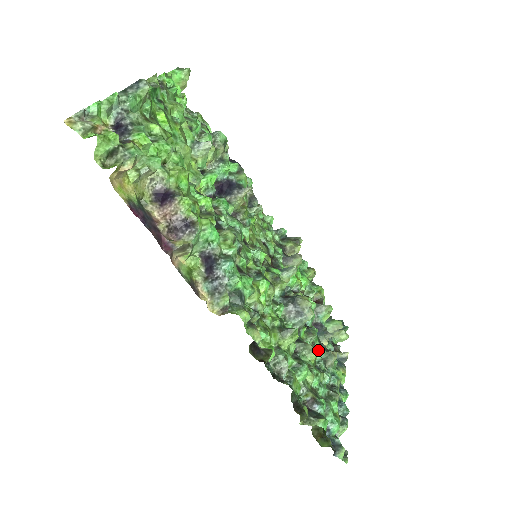
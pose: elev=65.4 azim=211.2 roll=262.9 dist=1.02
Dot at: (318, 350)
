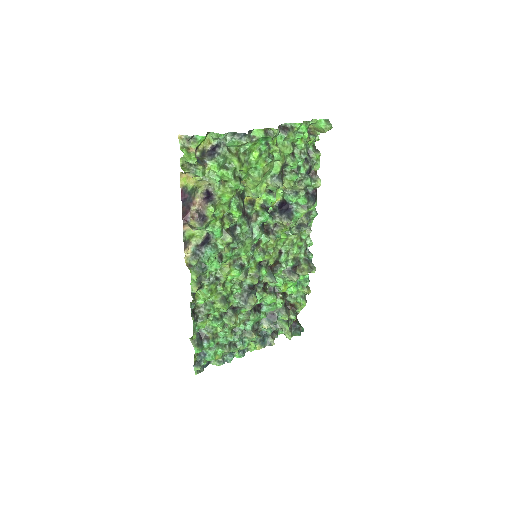
Dot at: (248, 325)
